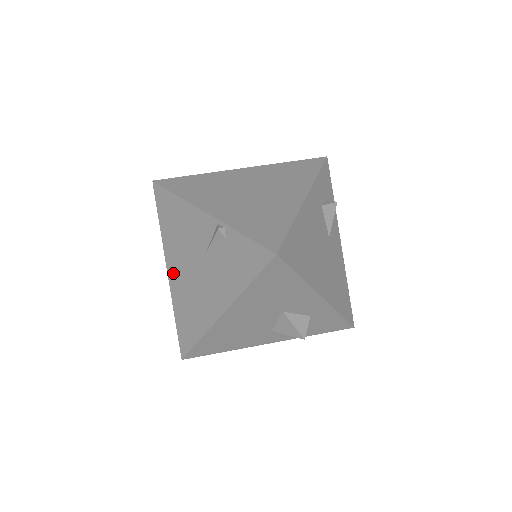
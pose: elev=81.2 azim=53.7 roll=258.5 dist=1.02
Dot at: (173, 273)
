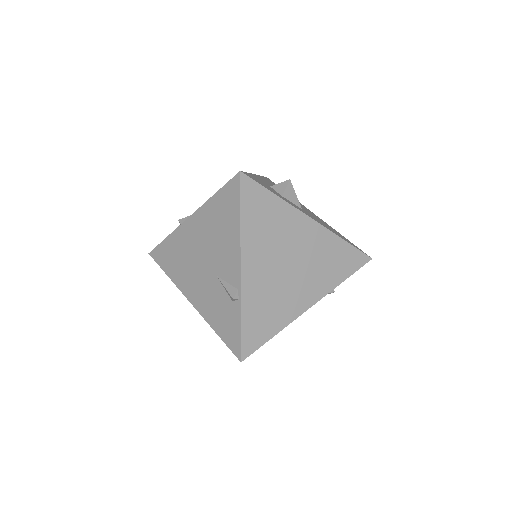
Dot at: (190, 228)
